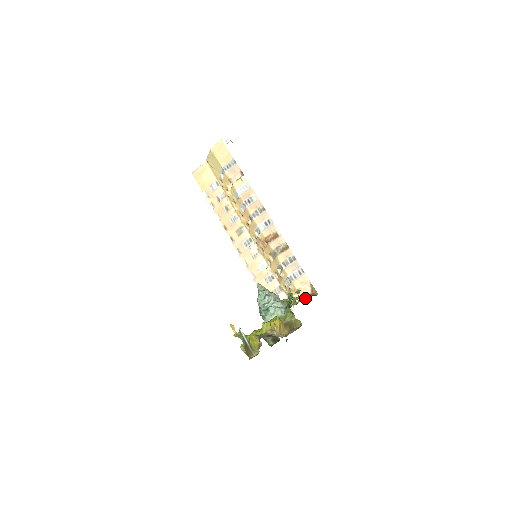
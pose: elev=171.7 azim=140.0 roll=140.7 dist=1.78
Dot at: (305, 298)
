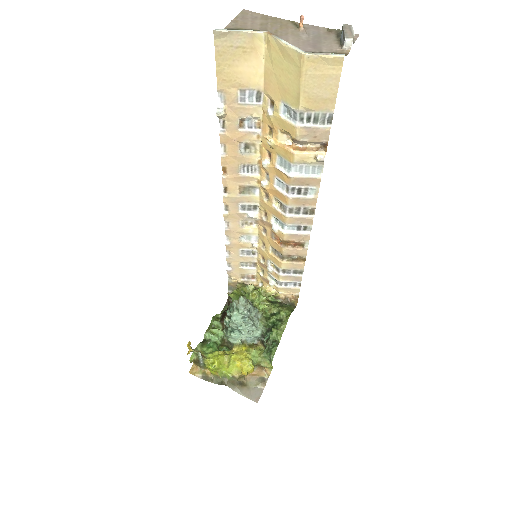
Dot at: (281, 301)
